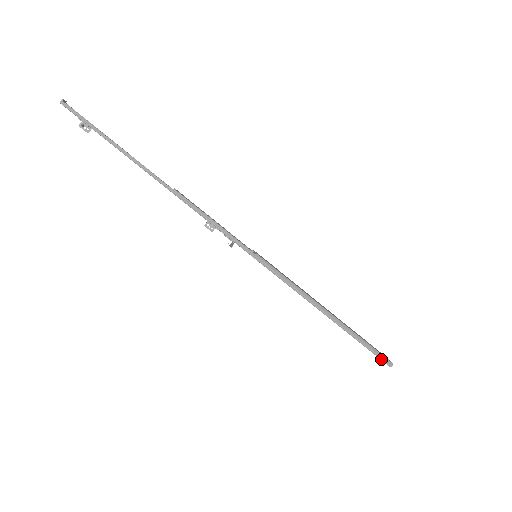
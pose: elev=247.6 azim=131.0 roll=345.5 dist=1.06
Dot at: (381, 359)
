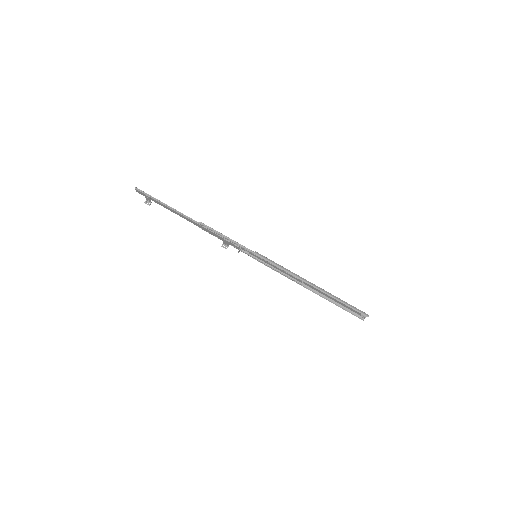
Dot at: occluded
